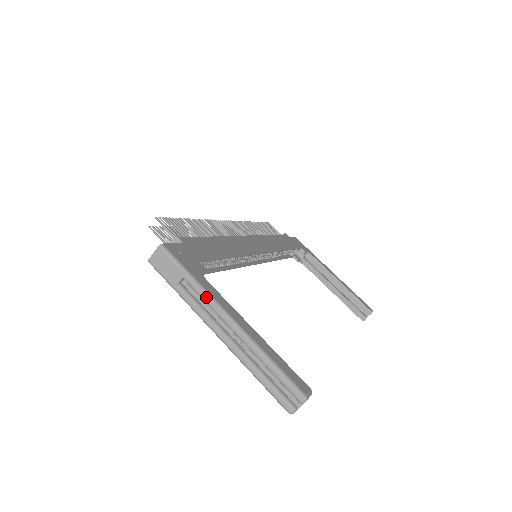
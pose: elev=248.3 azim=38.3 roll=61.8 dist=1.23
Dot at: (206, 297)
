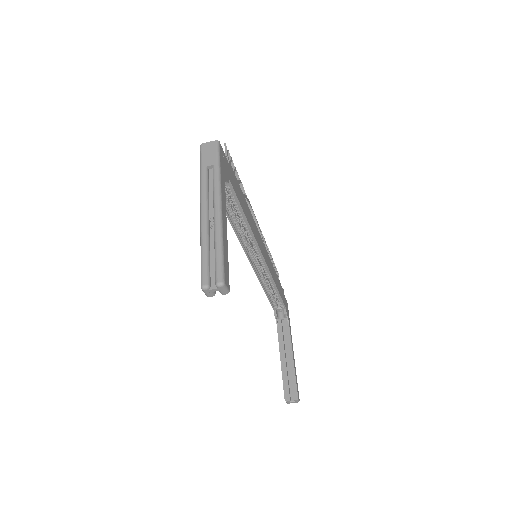
Dot at: (217, 184)
